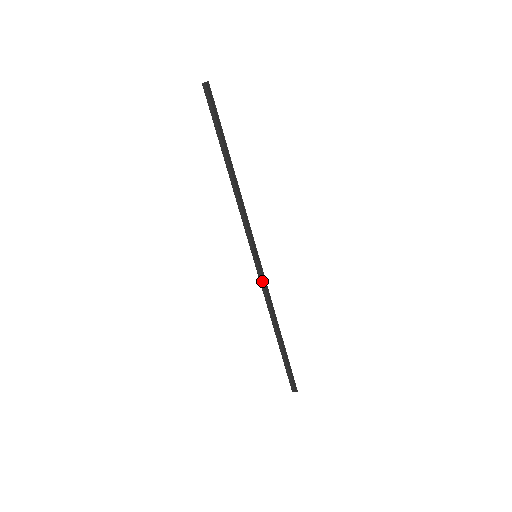
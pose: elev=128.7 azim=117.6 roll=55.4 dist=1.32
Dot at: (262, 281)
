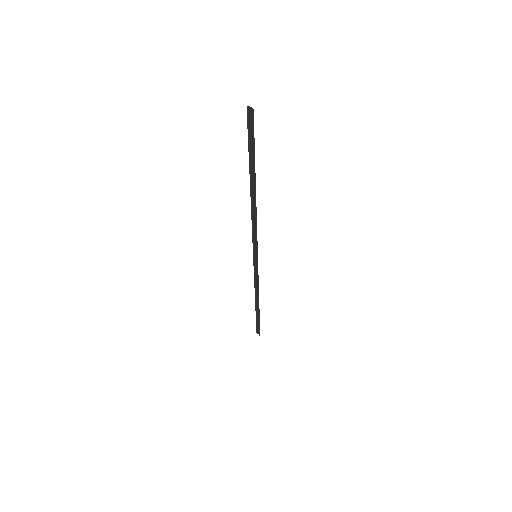
Dot at: (256, 271)
